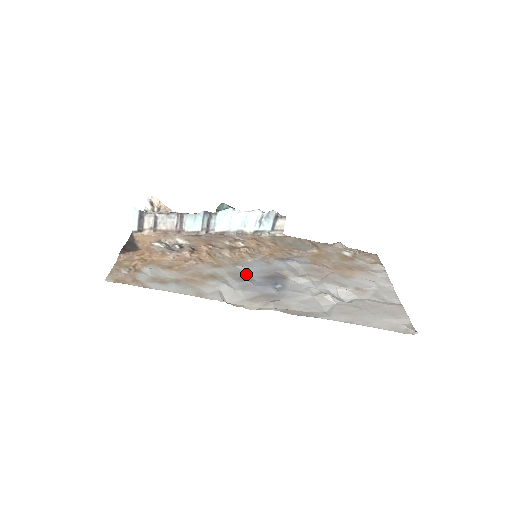
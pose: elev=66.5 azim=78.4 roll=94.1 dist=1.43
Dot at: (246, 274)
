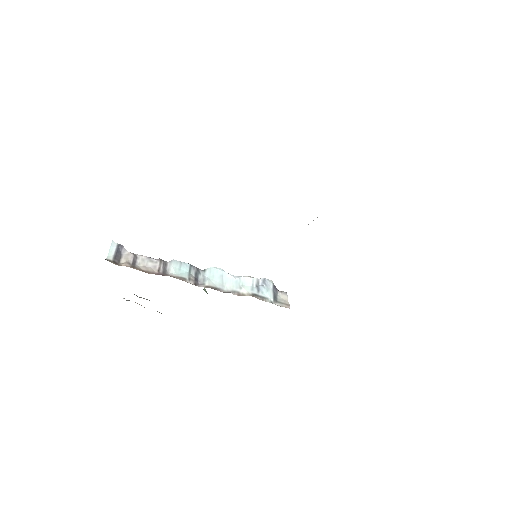
Dot at: occluded
